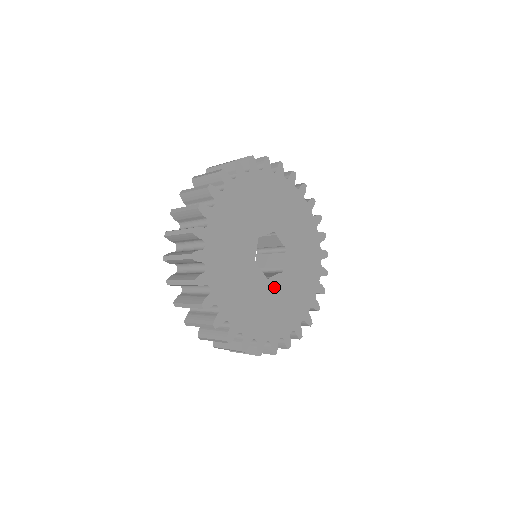
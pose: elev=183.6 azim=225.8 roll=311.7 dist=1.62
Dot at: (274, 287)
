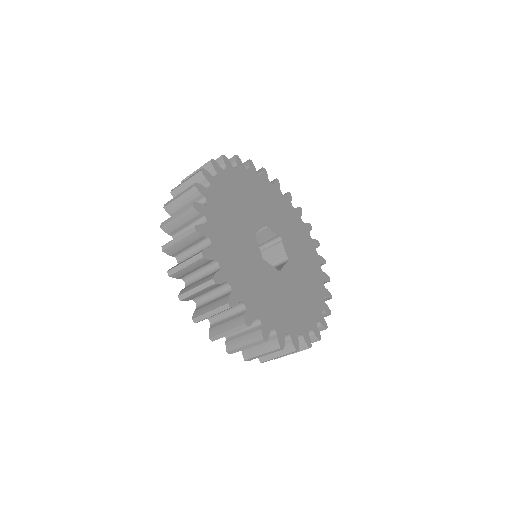
Dot at: (267, 272)
